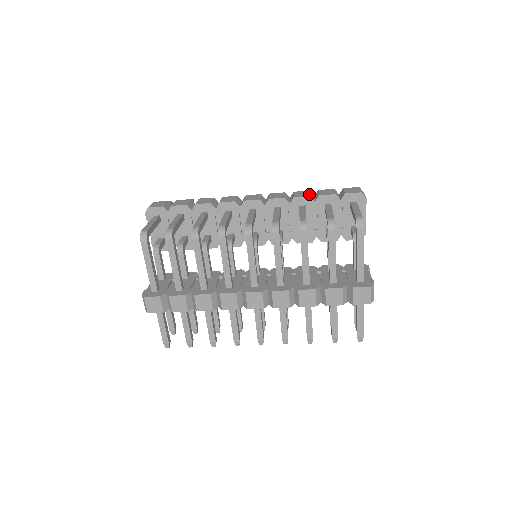
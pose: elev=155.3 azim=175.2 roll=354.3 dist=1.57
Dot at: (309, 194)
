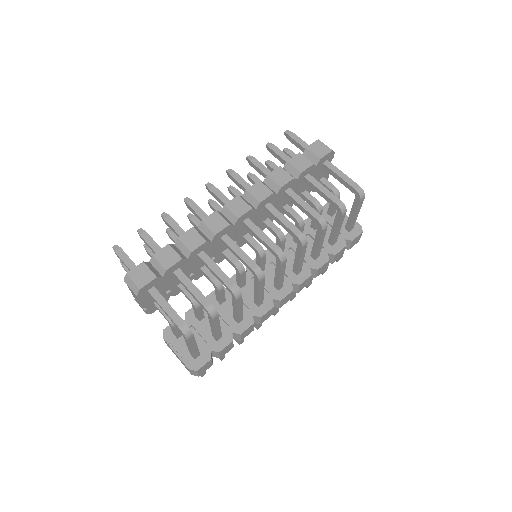
Dot at: (289, 175)
